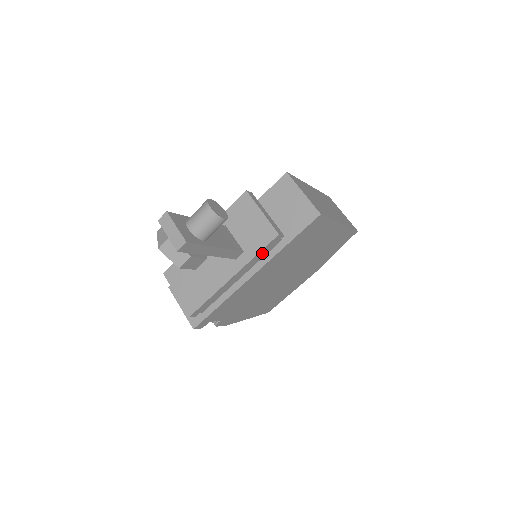
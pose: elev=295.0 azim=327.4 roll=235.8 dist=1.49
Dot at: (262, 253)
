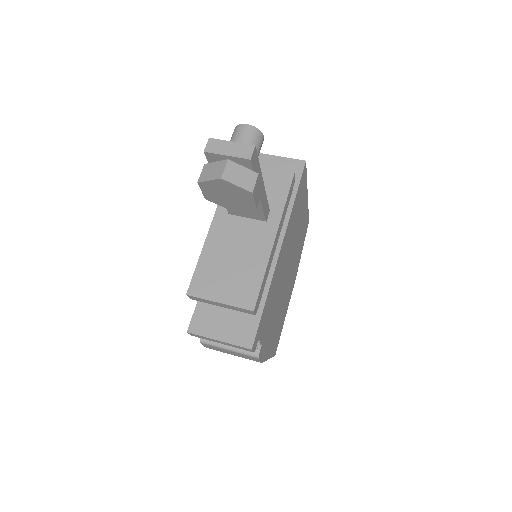
Dot at: (287, 203)
